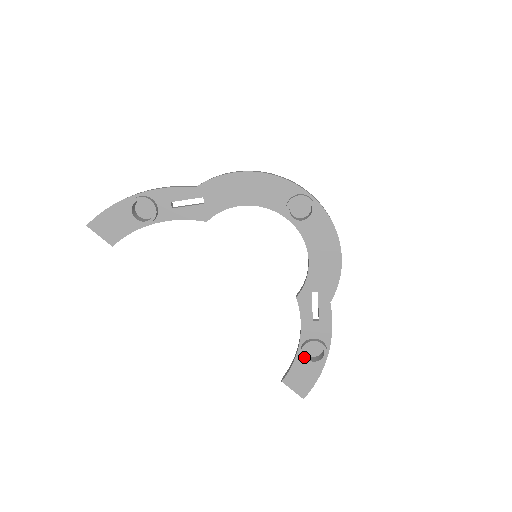
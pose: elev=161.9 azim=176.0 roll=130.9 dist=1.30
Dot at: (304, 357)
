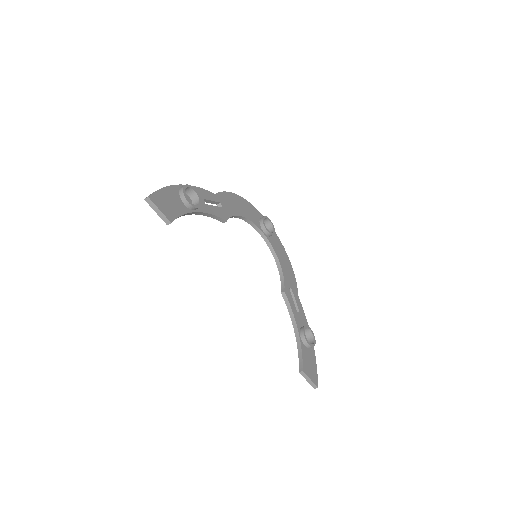
Dot at: (307, 340)
